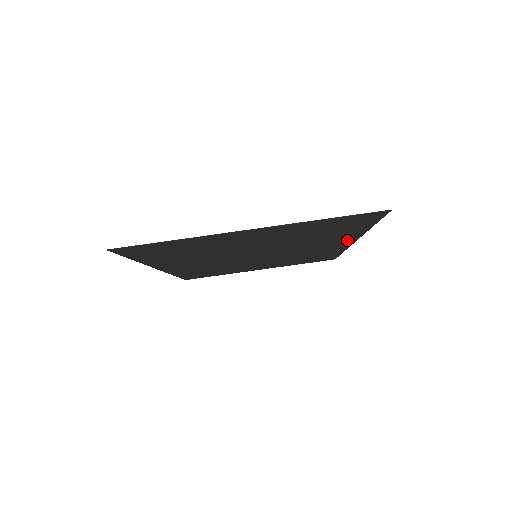
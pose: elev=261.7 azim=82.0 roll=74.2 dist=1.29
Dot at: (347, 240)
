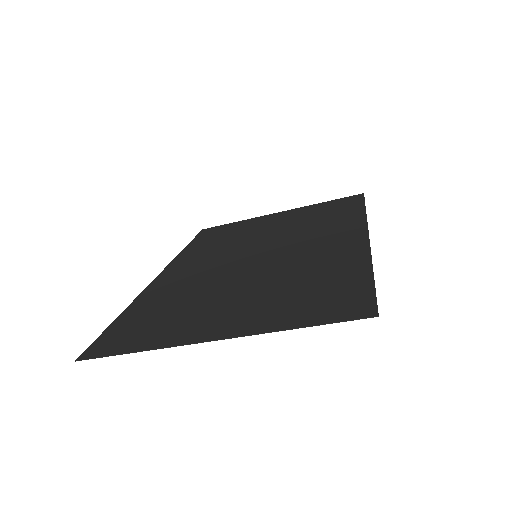
Dot at: (355, 244)
